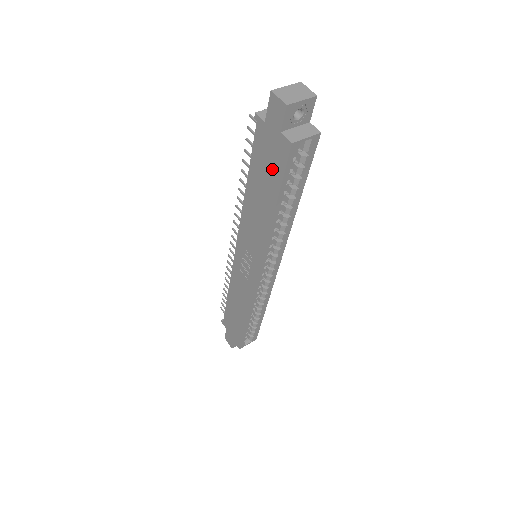
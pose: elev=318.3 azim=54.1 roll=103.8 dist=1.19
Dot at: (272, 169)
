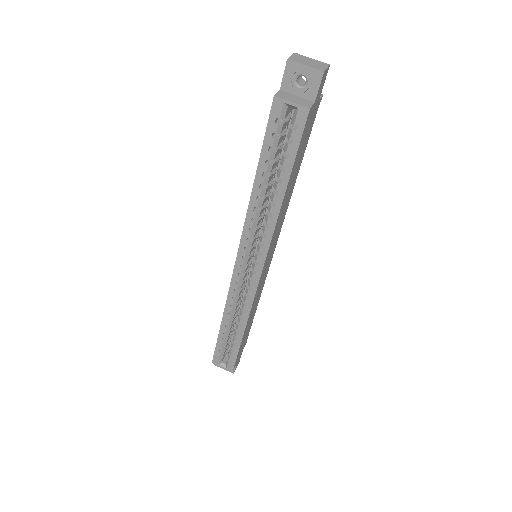
Dot at: occluded
